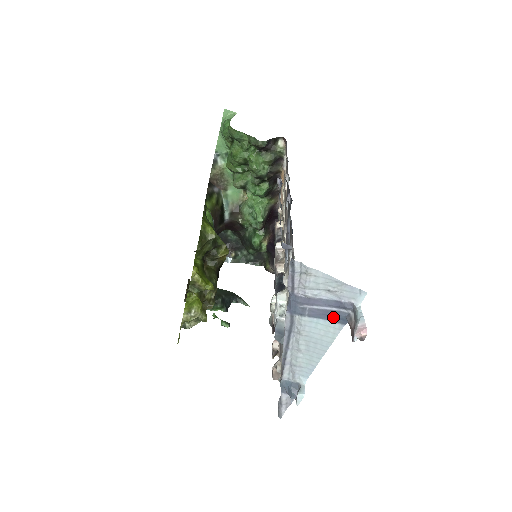
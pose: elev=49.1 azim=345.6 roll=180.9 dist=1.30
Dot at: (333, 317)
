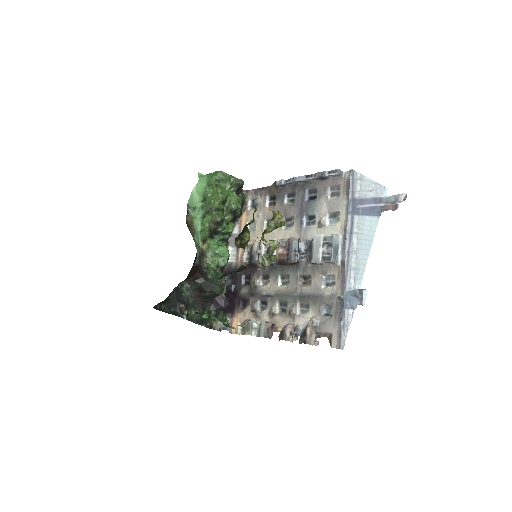
Dot at: (373, 212)
